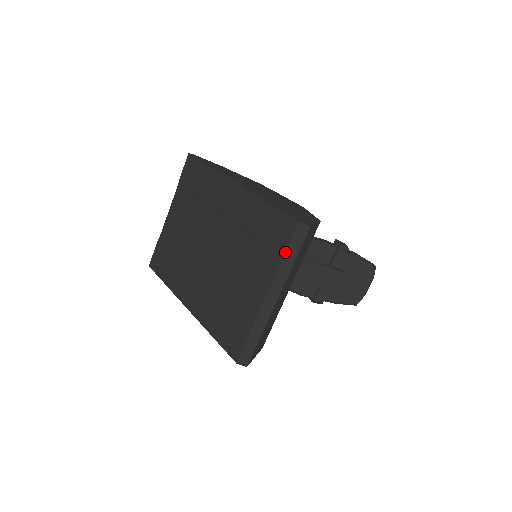
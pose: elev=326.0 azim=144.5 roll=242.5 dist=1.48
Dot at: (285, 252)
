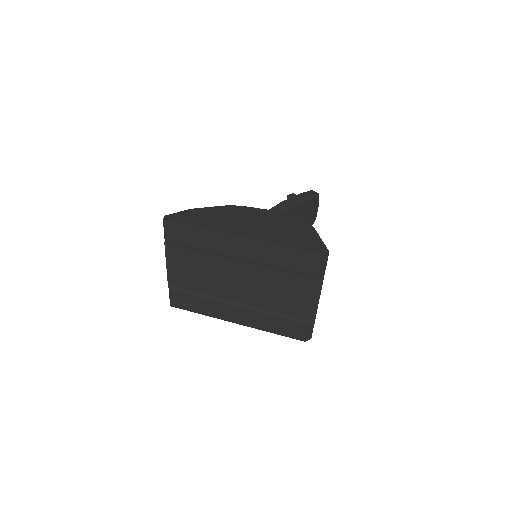
Dot at: (318, 275)
